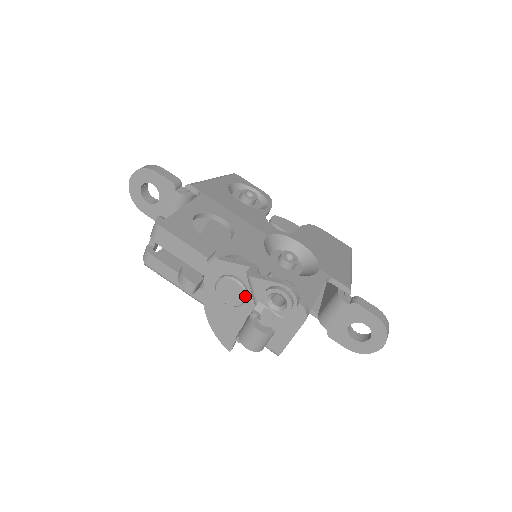
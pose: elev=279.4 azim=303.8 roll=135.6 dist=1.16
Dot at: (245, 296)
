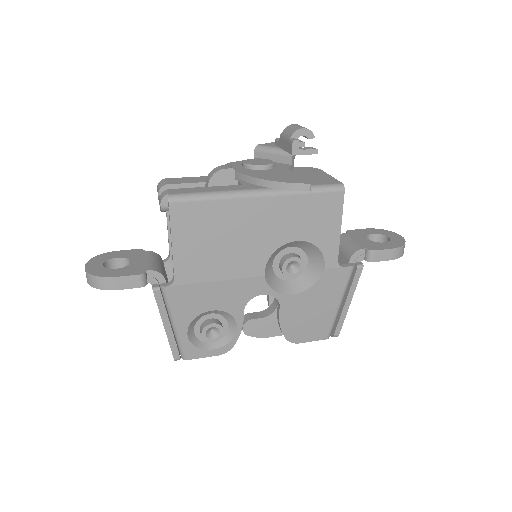
Dot at: (270, 160)
